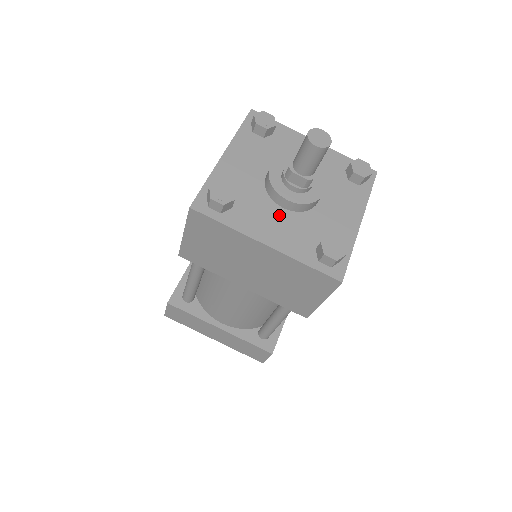
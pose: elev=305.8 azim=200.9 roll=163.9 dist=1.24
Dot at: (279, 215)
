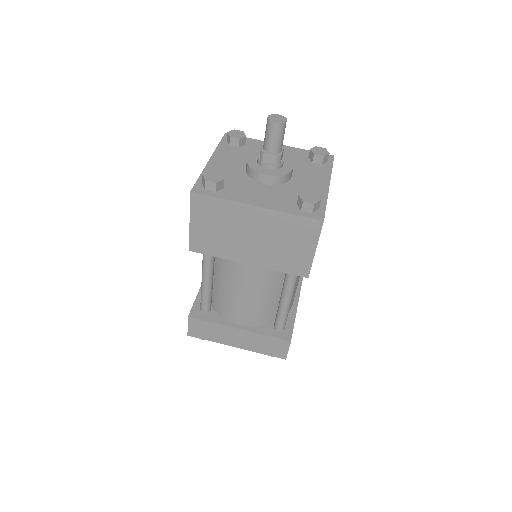
Dot at: (262, 188)
